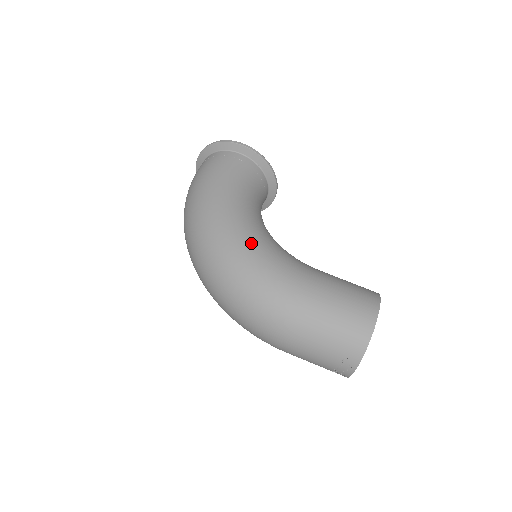
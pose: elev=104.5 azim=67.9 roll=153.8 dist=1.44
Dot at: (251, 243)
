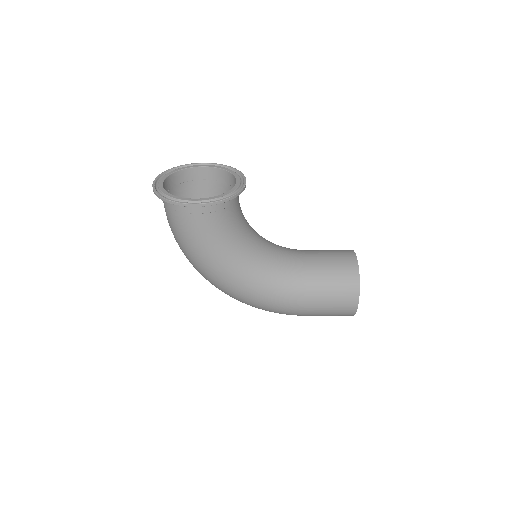
Dot at: (252, 292)
